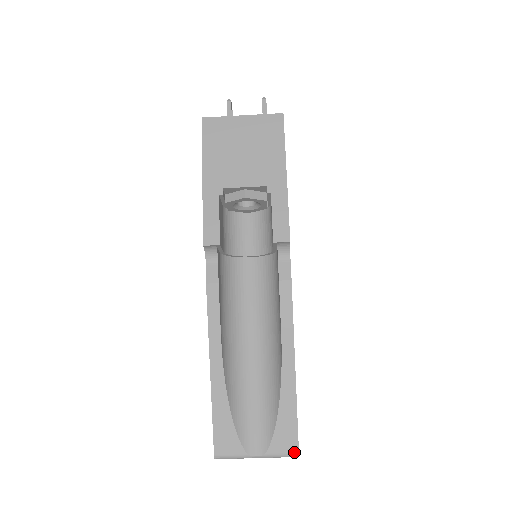
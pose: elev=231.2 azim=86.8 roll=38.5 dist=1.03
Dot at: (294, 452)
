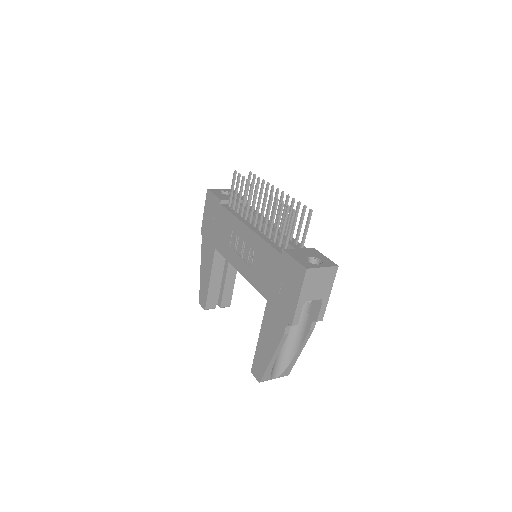
Dot at: (287, 375)
